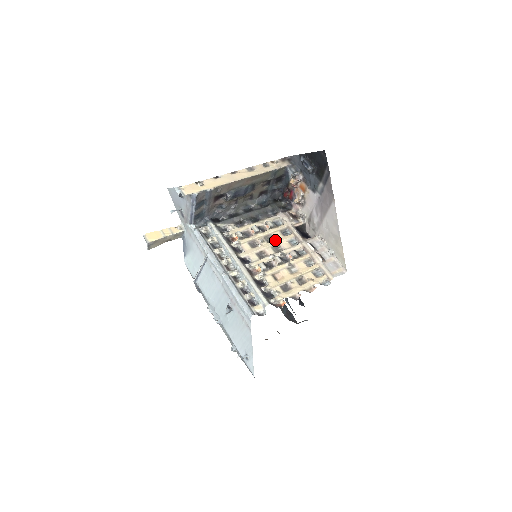
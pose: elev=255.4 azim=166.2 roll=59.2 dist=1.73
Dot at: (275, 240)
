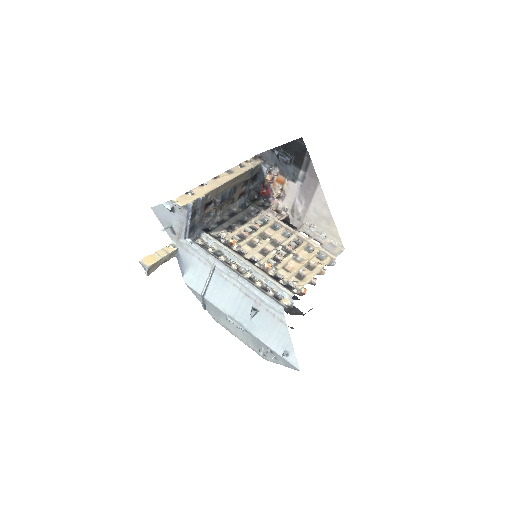
Dot at: (270, 236)
